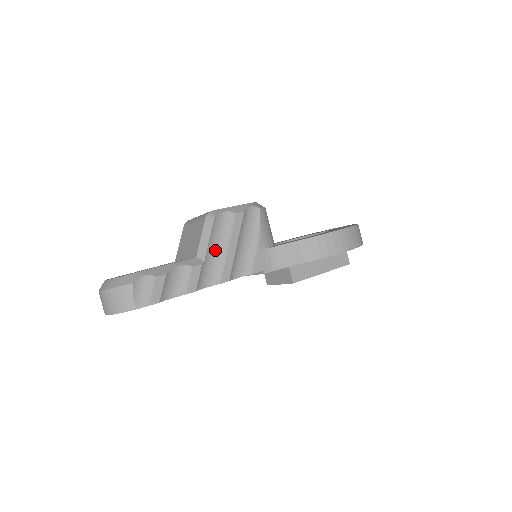
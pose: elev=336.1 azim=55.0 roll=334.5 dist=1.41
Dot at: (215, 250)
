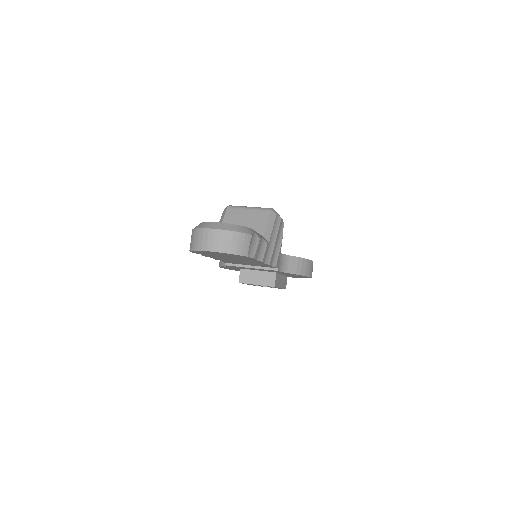
Dot at: (270, 238)
